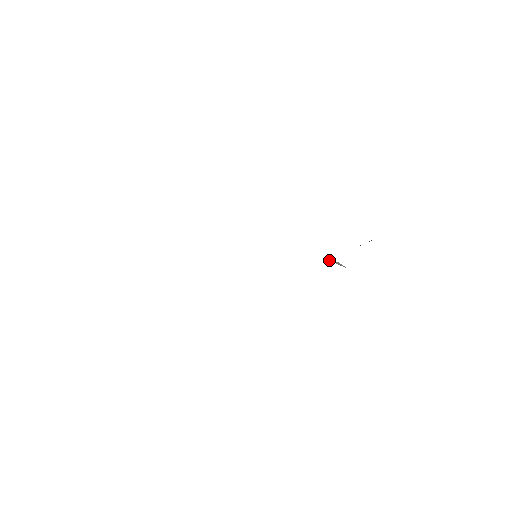
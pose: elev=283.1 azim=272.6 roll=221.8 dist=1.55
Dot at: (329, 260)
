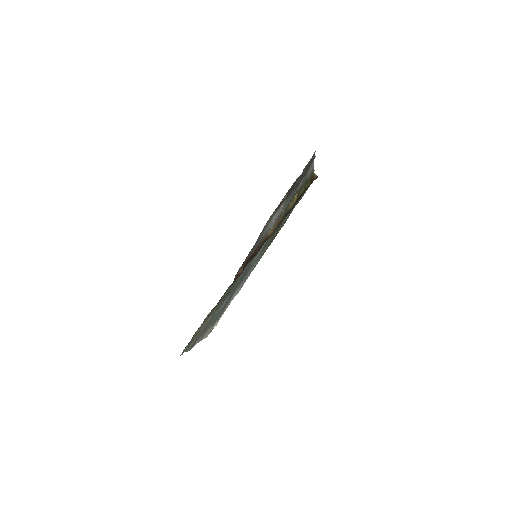
Dot at: (289, 203)
